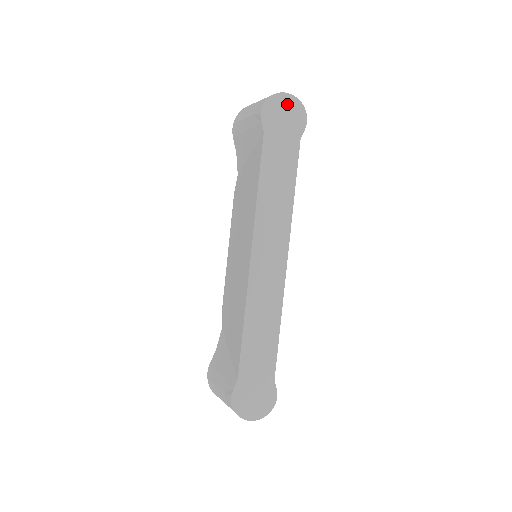
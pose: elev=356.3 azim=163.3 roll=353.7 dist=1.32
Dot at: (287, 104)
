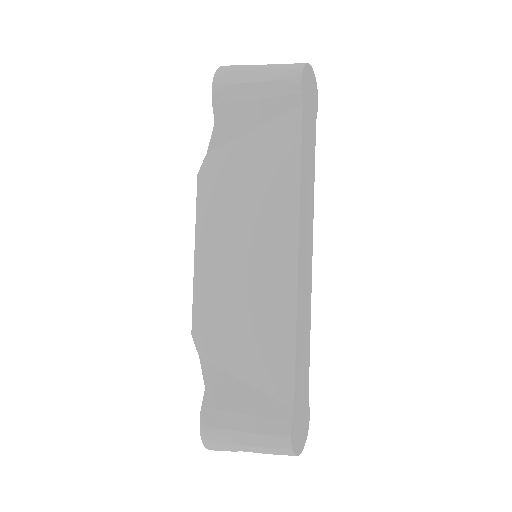
Dot at: (311, 79)
